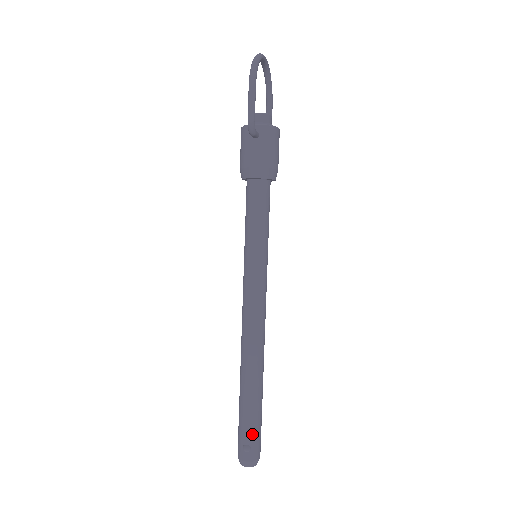
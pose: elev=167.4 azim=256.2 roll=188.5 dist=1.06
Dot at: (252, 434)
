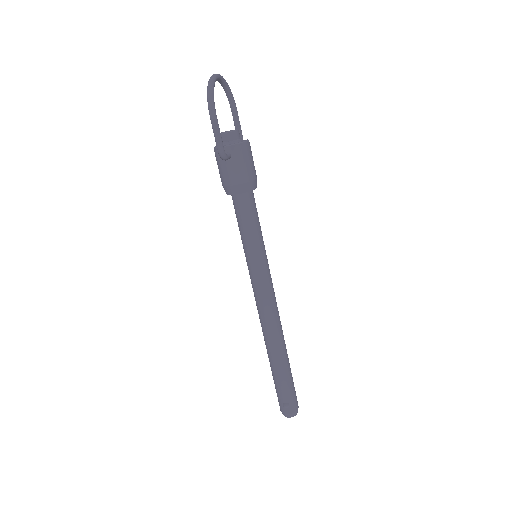
Dot at: (288, 394)
